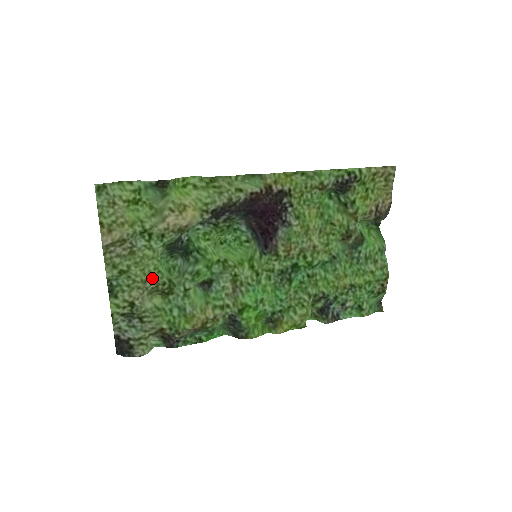
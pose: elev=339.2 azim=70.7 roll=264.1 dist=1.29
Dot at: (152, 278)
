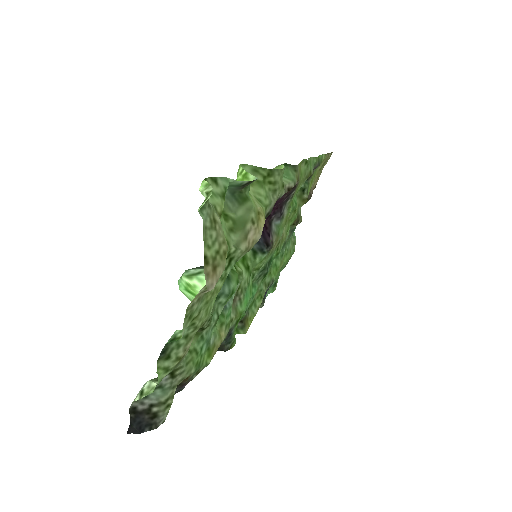
Dot at: (208, 316)
